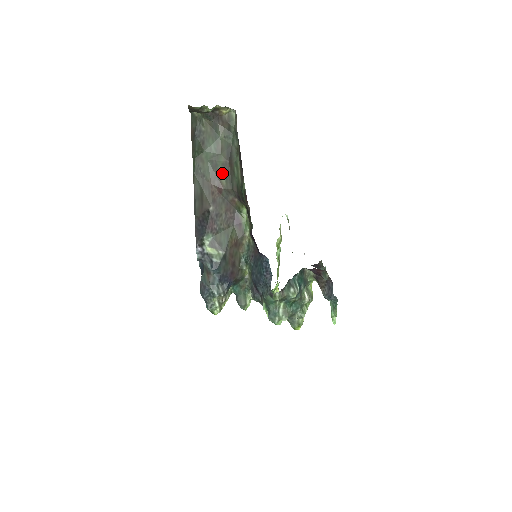
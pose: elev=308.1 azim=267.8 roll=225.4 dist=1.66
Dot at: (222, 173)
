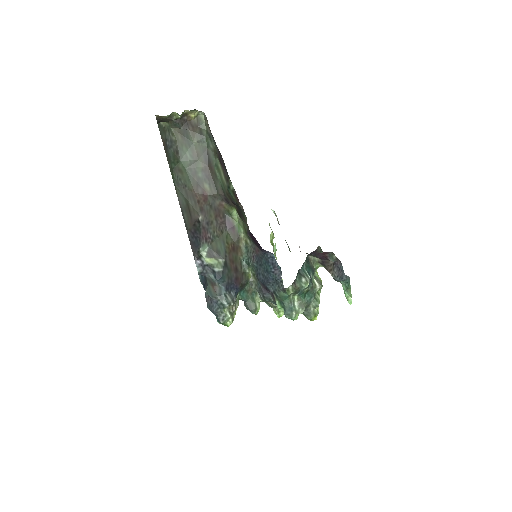
Dot at: (203, 179)
